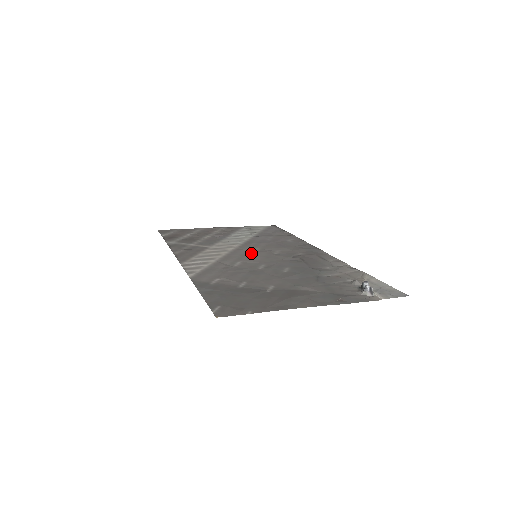
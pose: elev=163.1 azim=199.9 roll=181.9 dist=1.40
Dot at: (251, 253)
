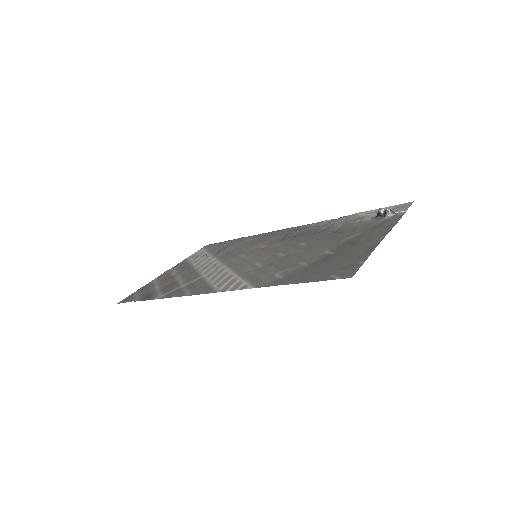
Dot at: (247, 258)
